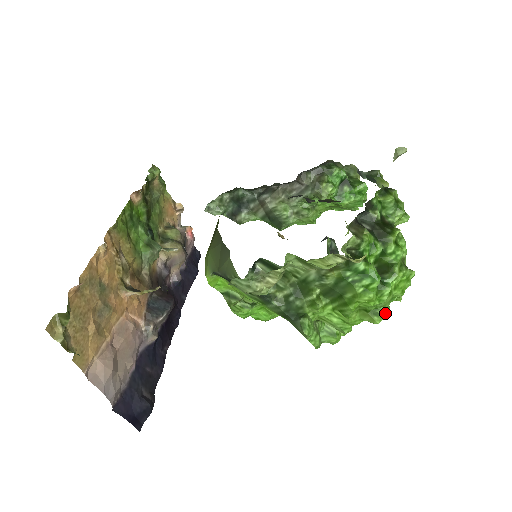
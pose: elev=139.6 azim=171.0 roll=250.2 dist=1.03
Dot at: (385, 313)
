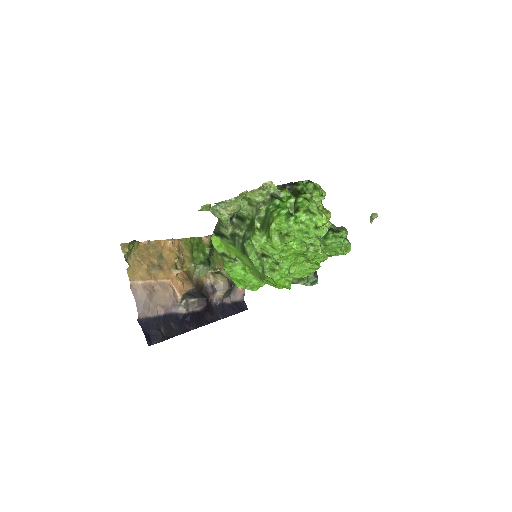
Dot at: (293, 237)
